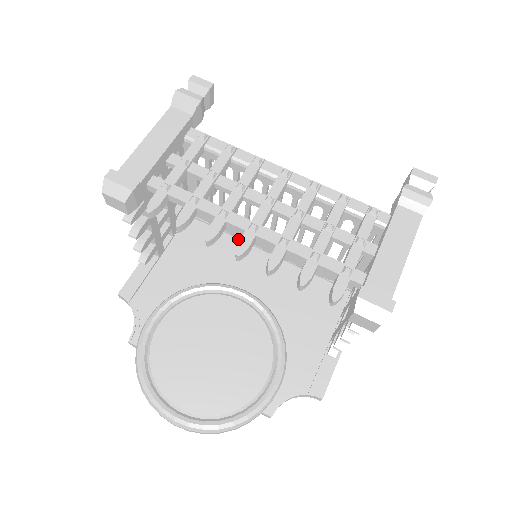
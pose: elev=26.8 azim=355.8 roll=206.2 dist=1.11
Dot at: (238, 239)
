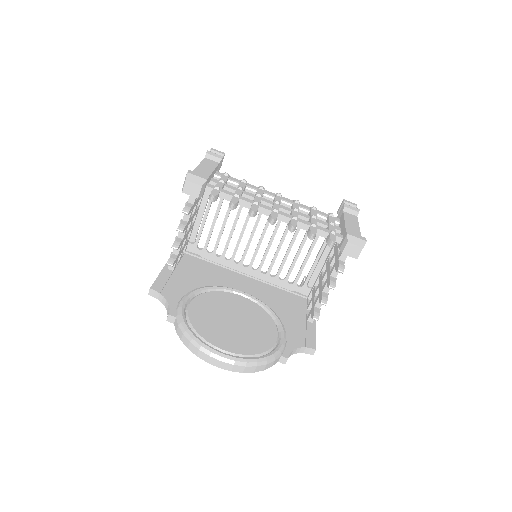
Dot at: (224, 268)
